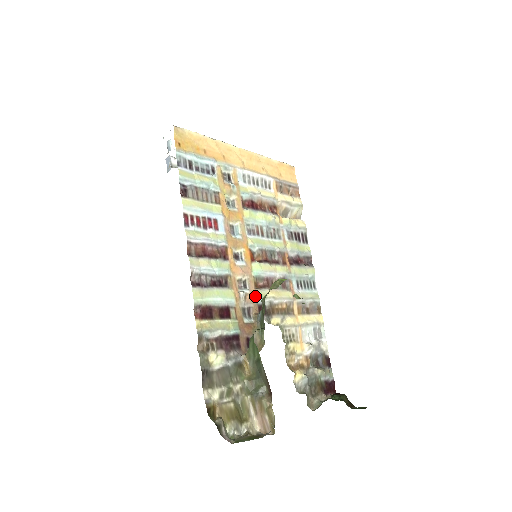
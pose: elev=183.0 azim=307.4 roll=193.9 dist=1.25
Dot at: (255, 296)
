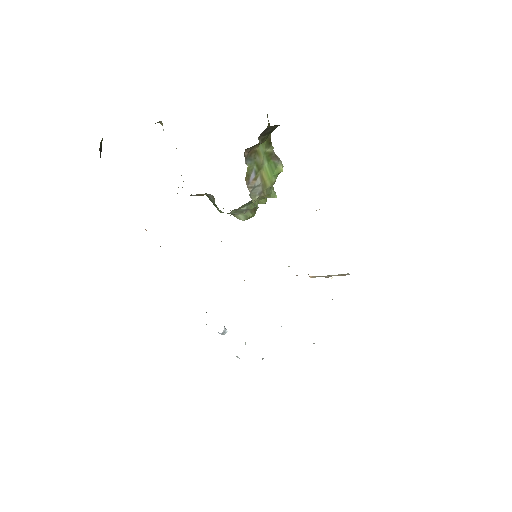
Dot at: occluded
